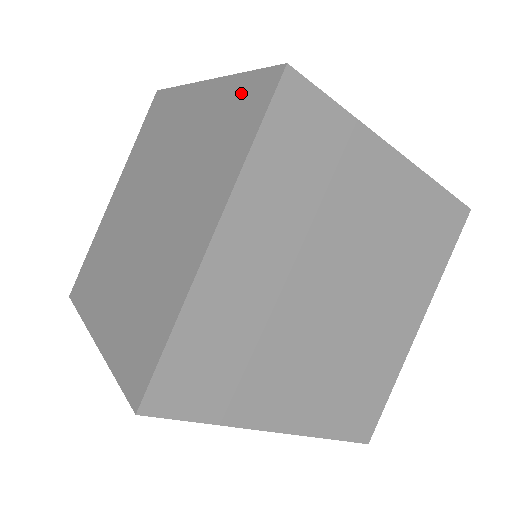
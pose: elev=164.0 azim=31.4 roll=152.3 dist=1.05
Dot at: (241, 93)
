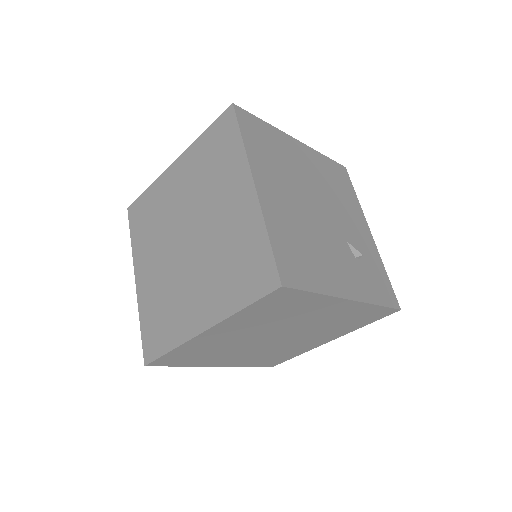
Dot at: (259, 254)
